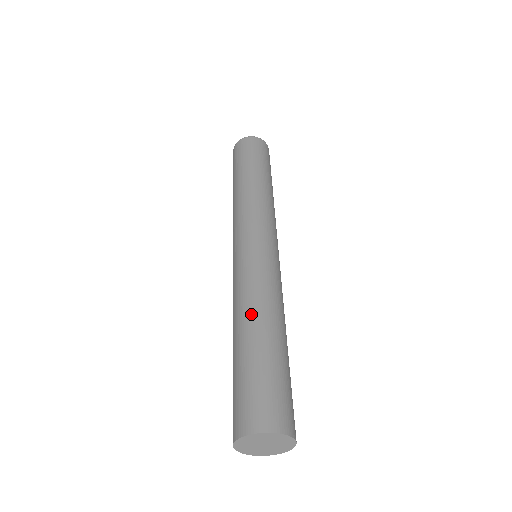
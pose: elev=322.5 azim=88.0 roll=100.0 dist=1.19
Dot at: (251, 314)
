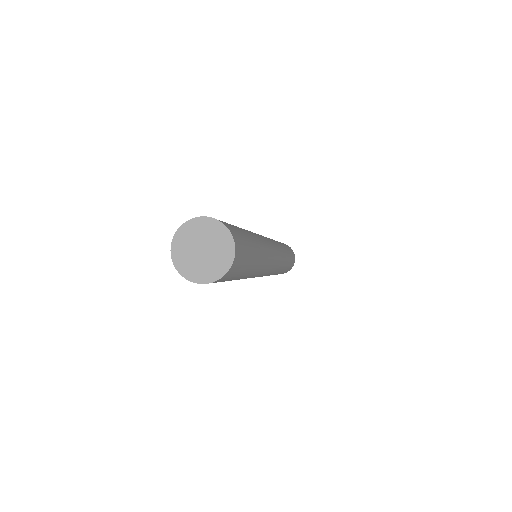
Dot at: occluded
